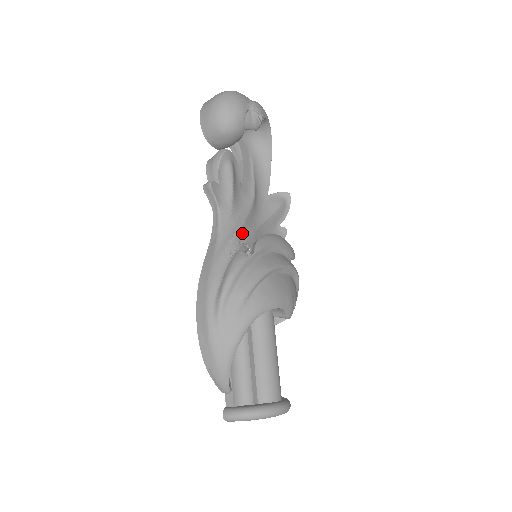
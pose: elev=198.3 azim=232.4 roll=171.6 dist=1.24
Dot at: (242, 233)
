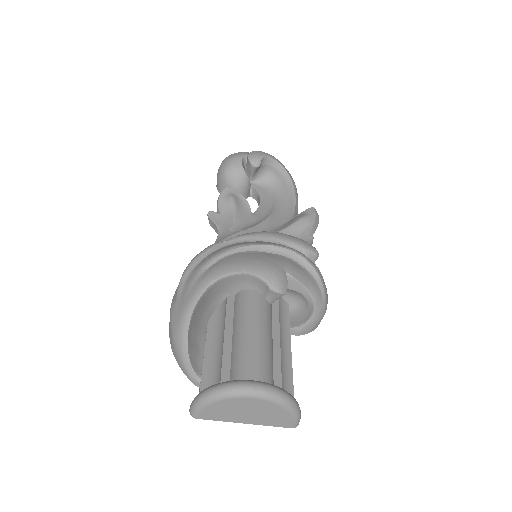
Dot at: occluded
